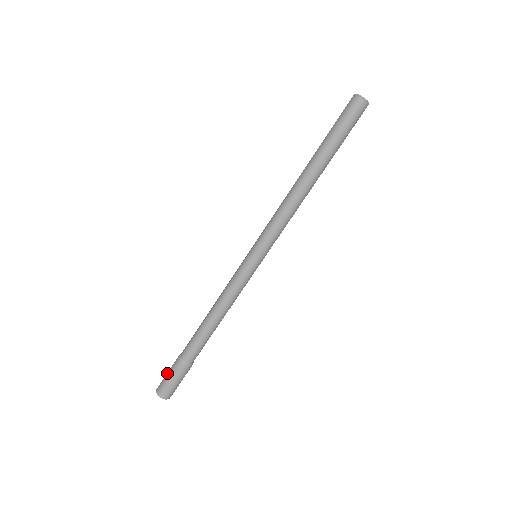
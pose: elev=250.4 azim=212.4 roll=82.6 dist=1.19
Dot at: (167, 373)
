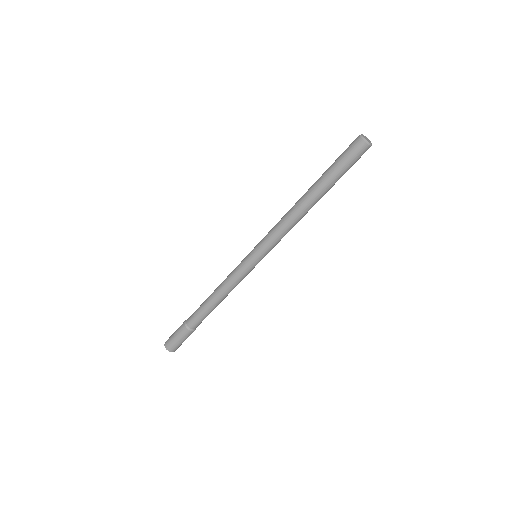
Dot at: (175, 331)
